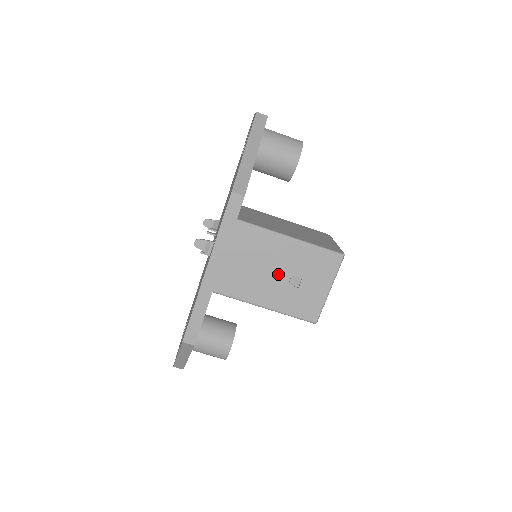
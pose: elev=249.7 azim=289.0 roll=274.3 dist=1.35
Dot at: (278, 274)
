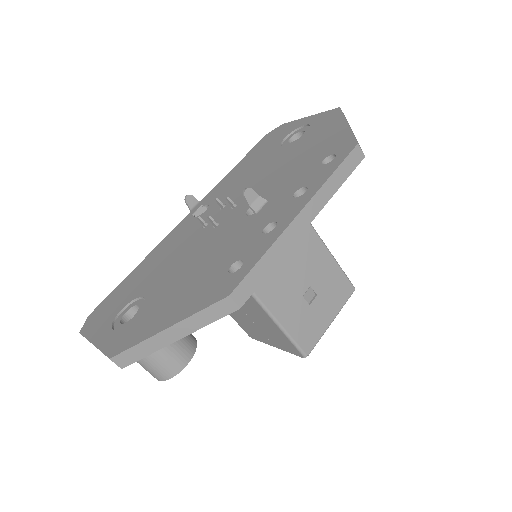
Dot at: (299, 278)
